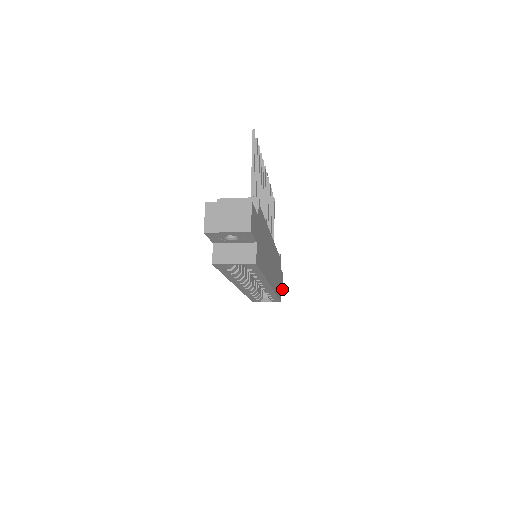
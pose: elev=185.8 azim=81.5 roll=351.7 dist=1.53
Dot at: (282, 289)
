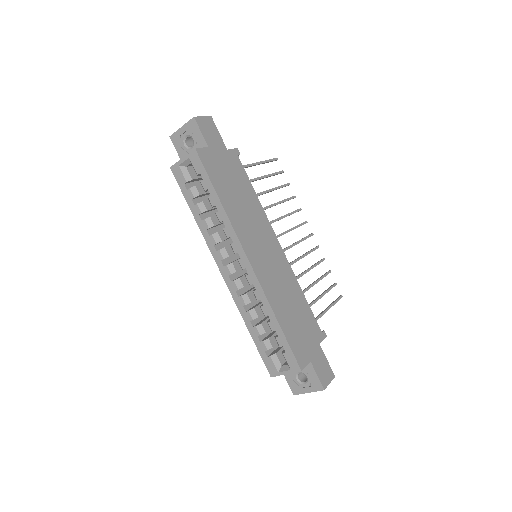
Dot at: (320, 379)
